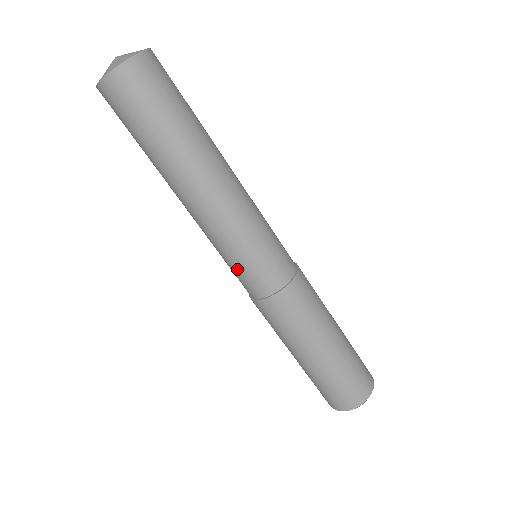
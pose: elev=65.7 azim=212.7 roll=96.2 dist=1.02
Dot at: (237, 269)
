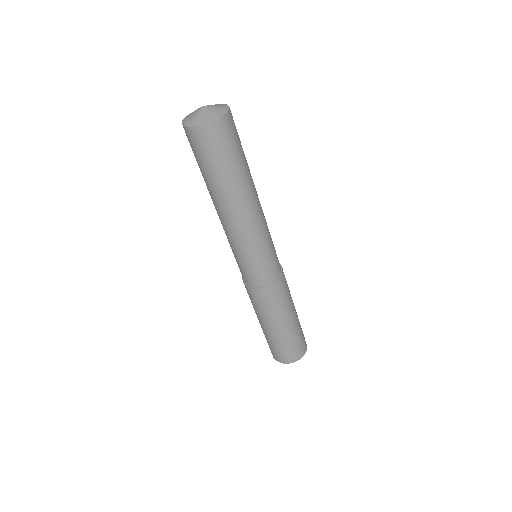
Dot at: (248, 266)
